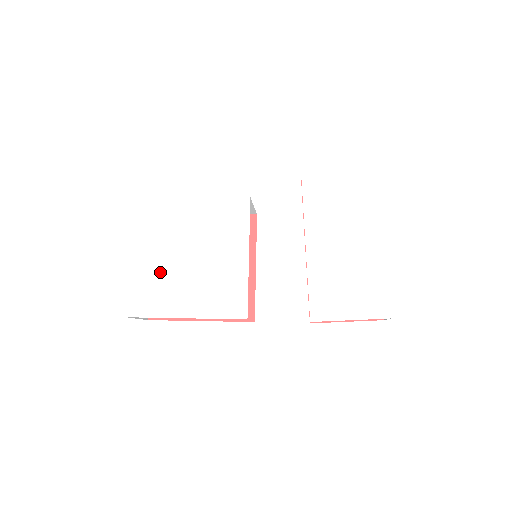
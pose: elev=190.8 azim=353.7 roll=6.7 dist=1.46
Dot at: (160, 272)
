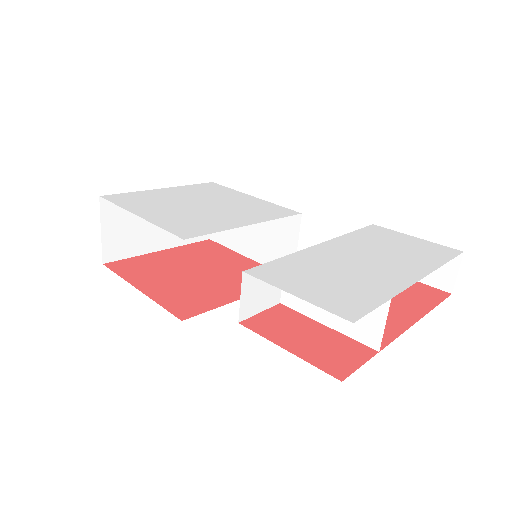
Dot at: (166, 199)
